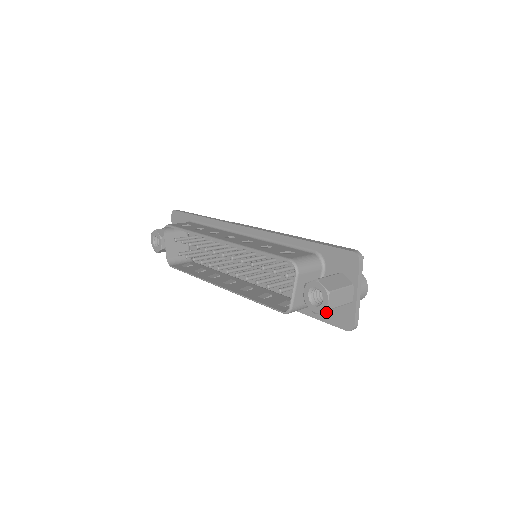
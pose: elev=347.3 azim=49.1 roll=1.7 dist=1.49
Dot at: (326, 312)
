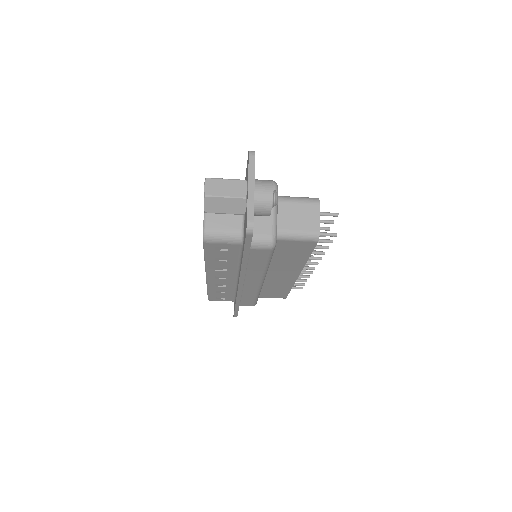
Dot at: (244, 234)
